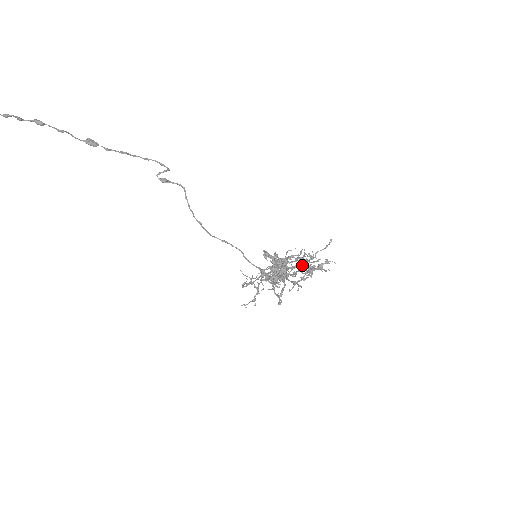
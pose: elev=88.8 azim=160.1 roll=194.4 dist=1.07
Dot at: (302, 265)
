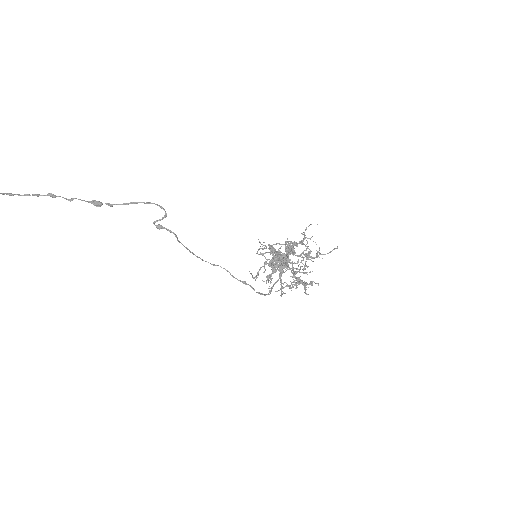
Dot at: (292, 276)
